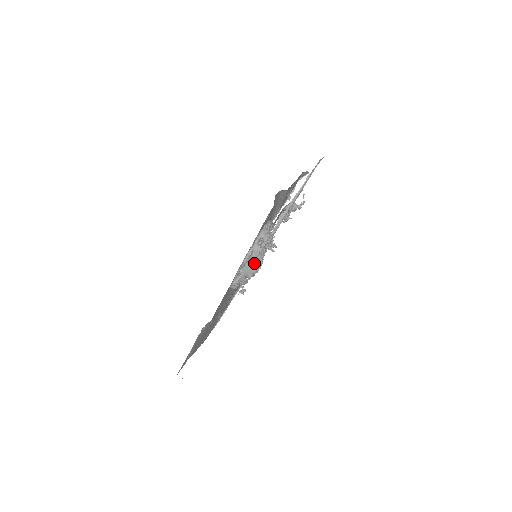
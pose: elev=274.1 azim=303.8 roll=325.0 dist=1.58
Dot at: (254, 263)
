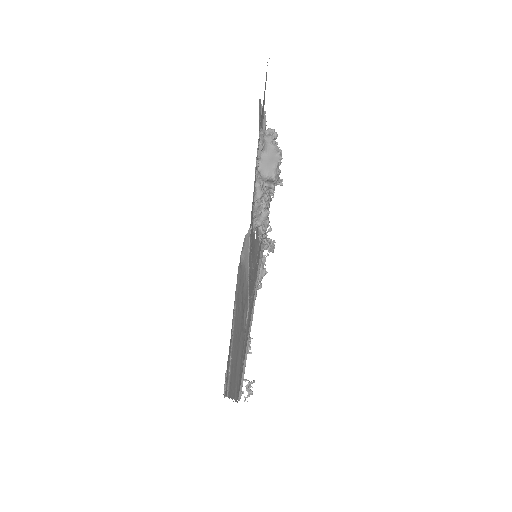
Dot at: (271, 153)
